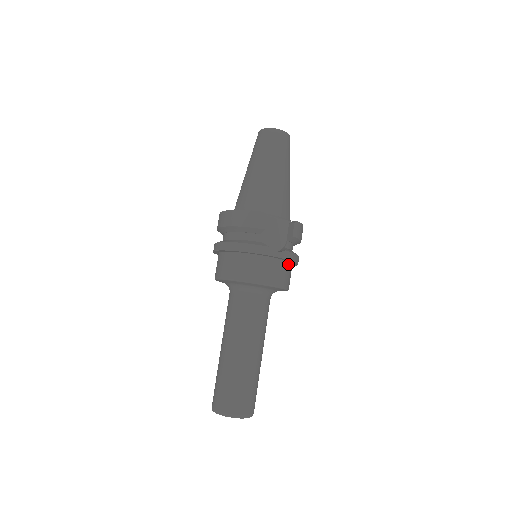
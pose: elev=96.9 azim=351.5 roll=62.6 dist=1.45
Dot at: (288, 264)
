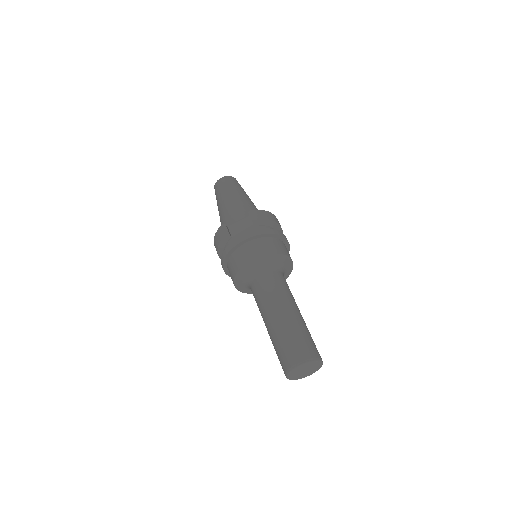
Dot at: (265, 239)
